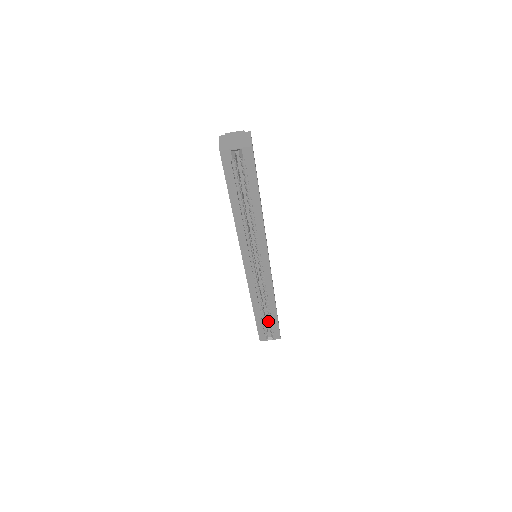
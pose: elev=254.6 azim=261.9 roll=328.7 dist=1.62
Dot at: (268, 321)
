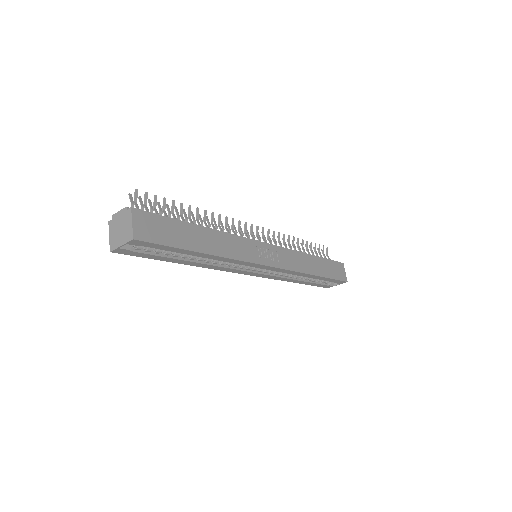
Dot at: occluded
